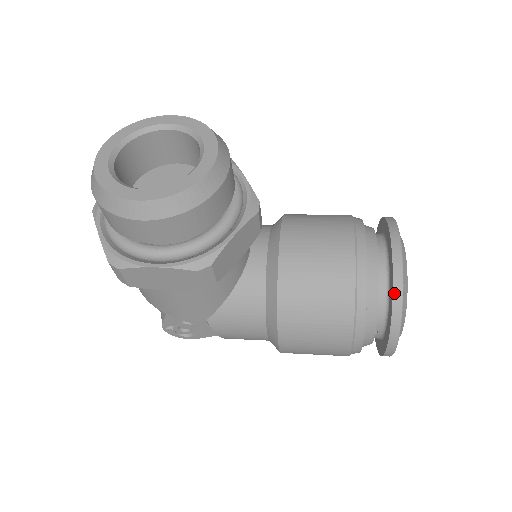
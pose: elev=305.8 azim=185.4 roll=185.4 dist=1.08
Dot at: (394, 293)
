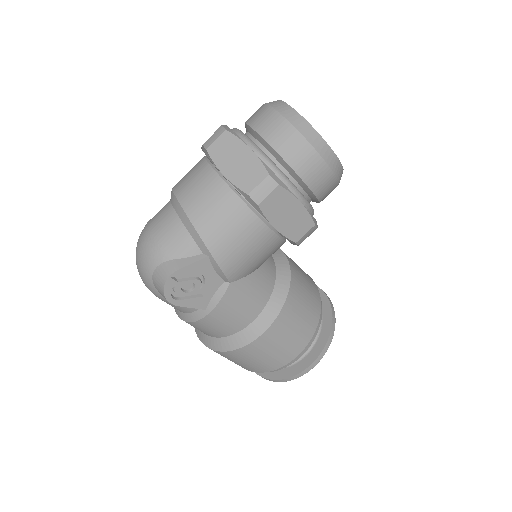
Dot at: (333, 321)
